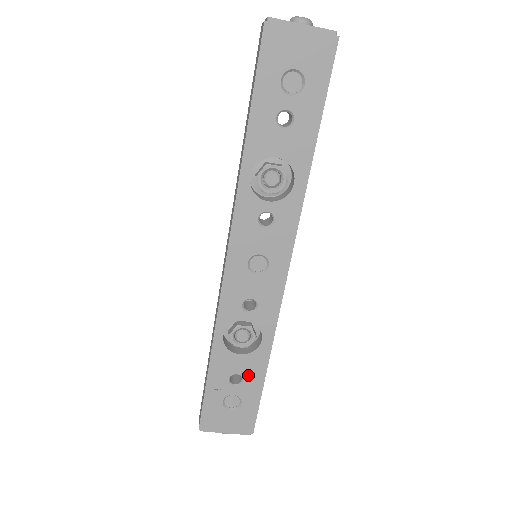
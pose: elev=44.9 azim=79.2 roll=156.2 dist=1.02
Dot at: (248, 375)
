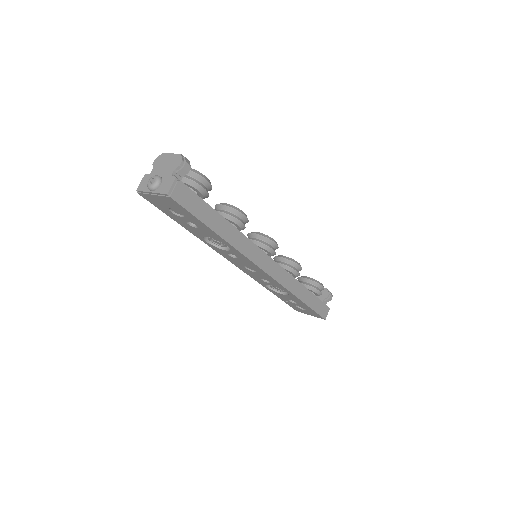
Dot at: (296, 302)
